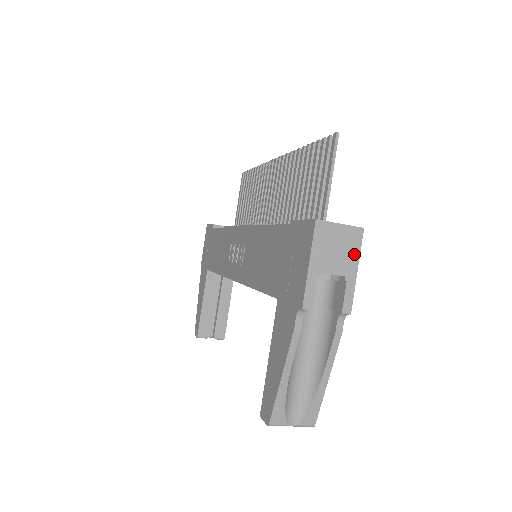
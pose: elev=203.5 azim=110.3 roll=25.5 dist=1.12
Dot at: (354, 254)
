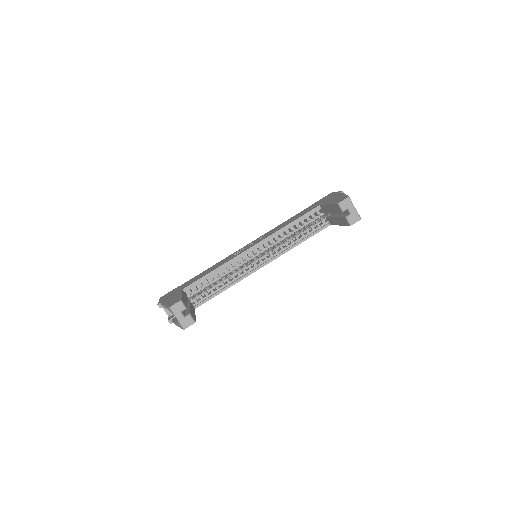
Dot at: occluded
